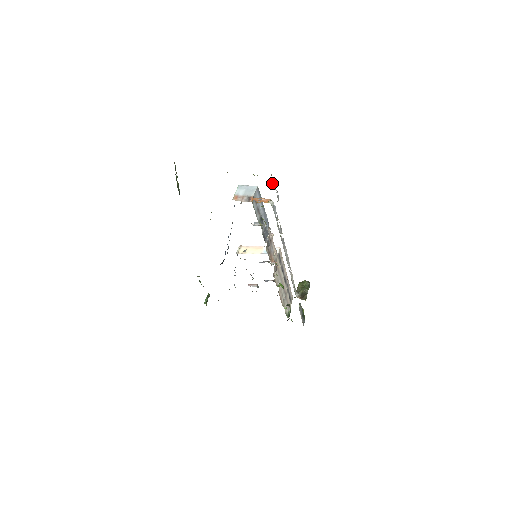
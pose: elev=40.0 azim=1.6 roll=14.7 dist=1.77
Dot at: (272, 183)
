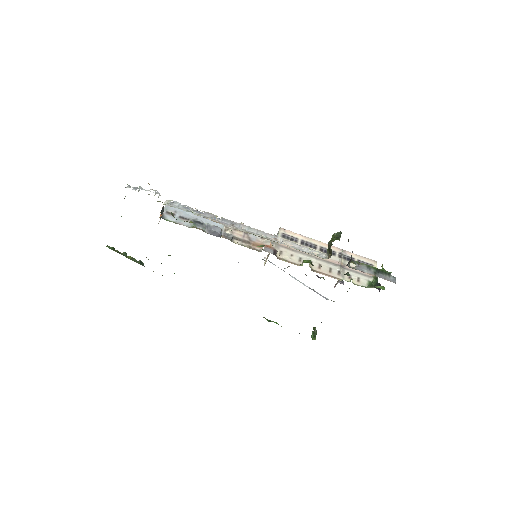
Dot at: (135, 189)
